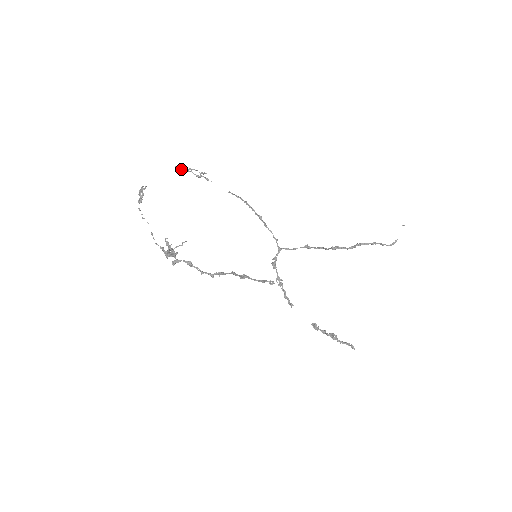
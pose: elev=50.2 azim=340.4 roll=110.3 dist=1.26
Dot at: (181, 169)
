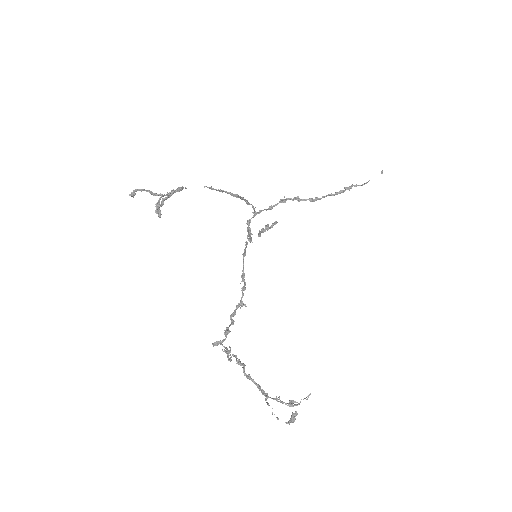
Dot at: (160, 214)
